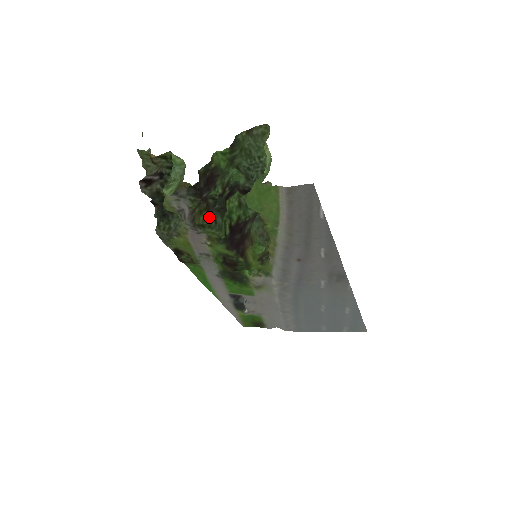
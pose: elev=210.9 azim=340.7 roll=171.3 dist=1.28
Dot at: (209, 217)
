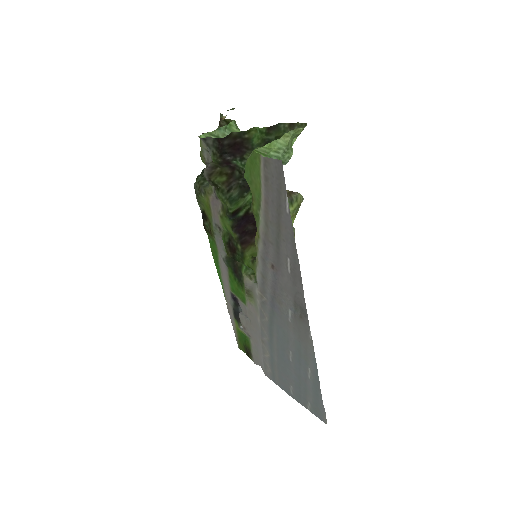
Dot at: (226, 183)
